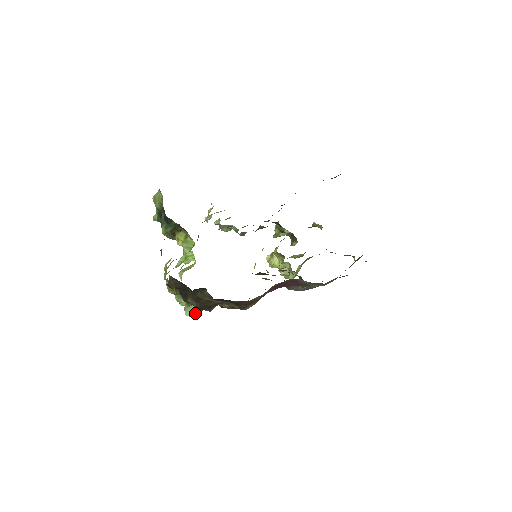
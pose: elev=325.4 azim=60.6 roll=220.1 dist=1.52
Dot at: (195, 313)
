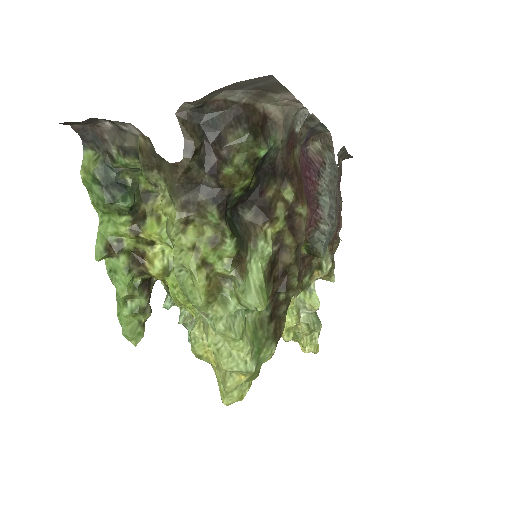
Dot at: (262, 297)
